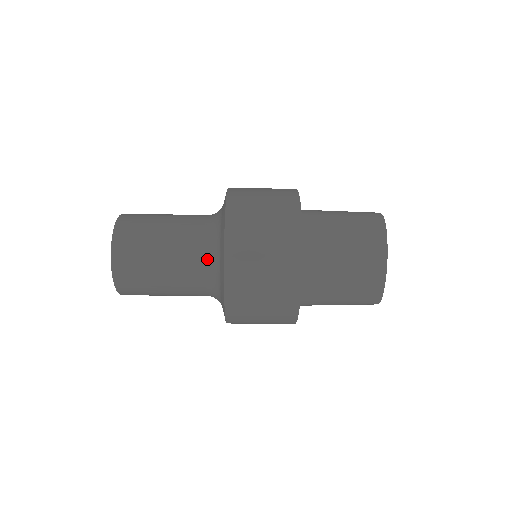
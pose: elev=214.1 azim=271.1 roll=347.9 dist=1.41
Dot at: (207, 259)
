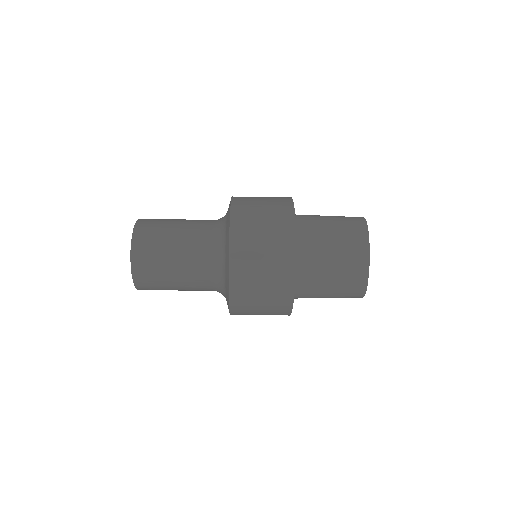
Dot at: (214, 253)
